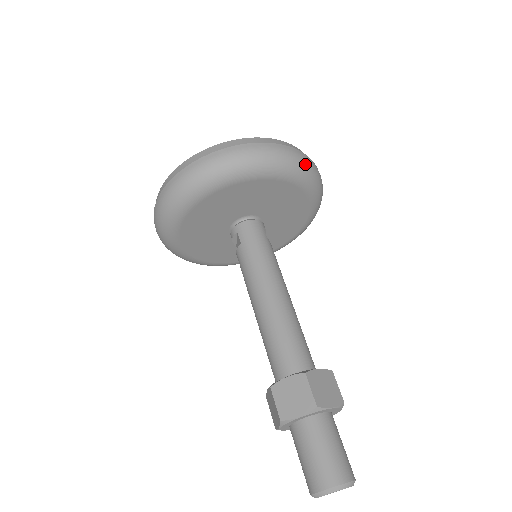
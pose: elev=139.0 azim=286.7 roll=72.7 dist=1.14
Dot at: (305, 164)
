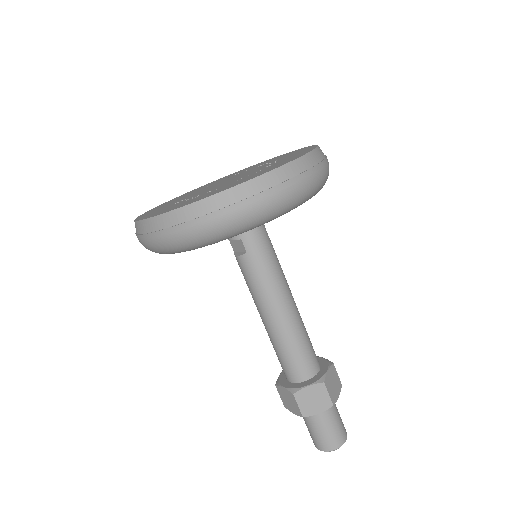
Dot at: (328, 174)
